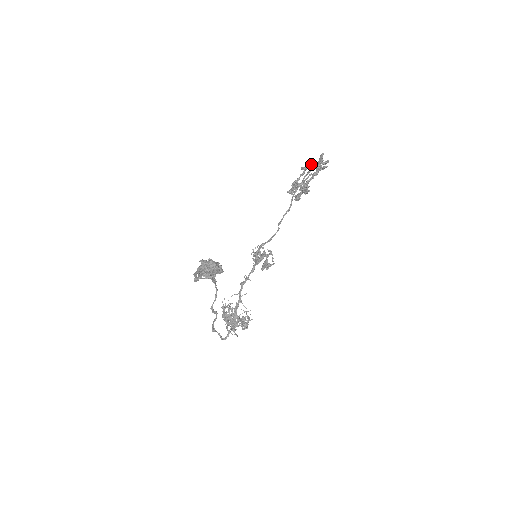
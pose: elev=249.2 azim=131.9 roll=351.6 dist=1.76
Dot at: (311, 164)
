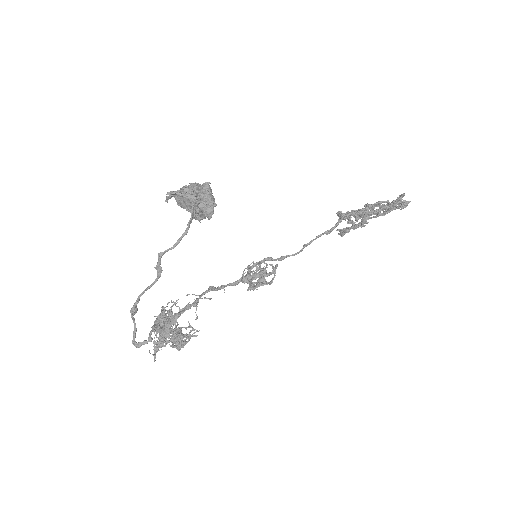
Dot at: occluded
